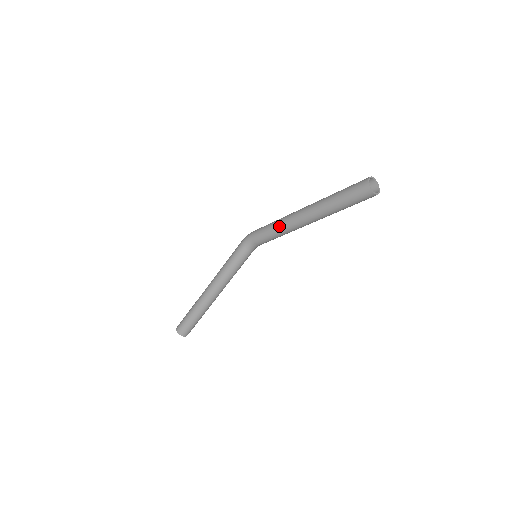
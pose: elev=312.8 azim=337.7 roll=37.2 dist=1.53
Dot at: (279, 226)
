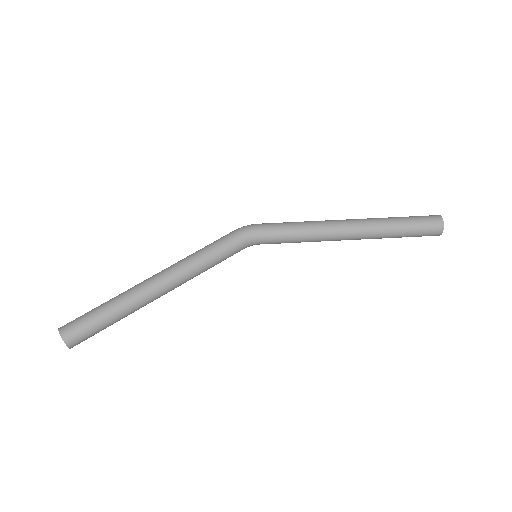
Dot at: (311, 229)
